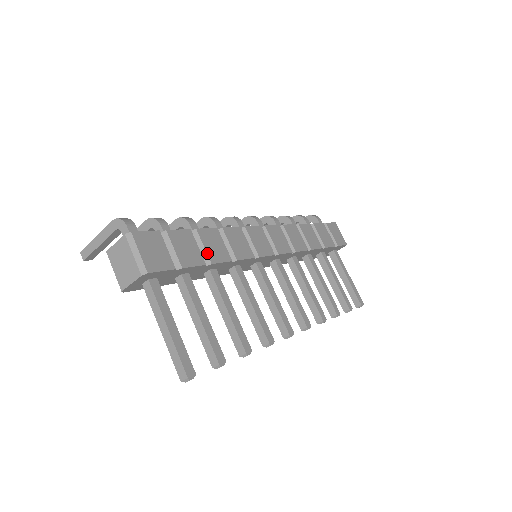
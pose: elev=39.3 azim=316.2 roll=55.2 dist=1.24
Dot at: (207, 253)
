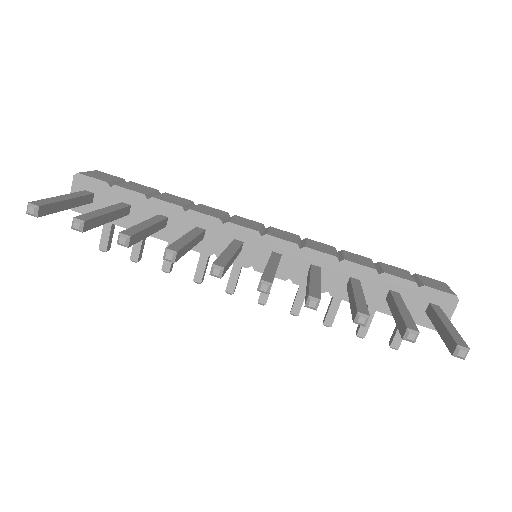
Dot at: (157, 196)
